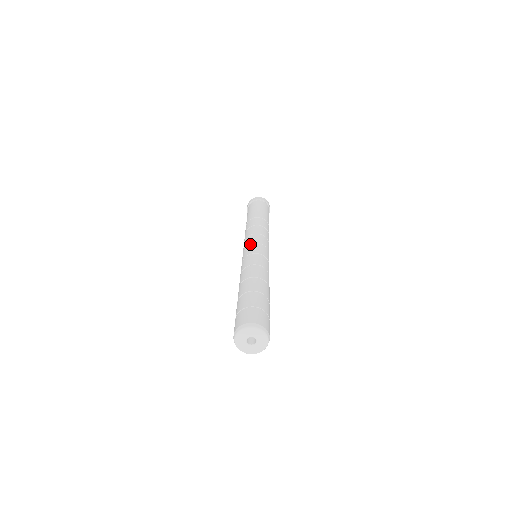
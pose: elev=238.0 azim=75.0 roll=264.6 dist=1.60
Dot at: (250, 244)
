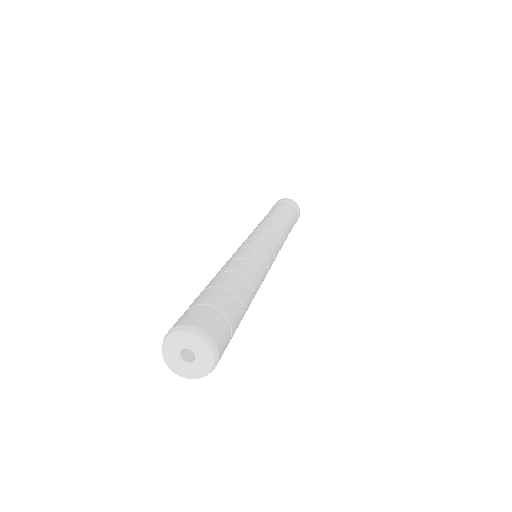
Dot at: (260, 238)
